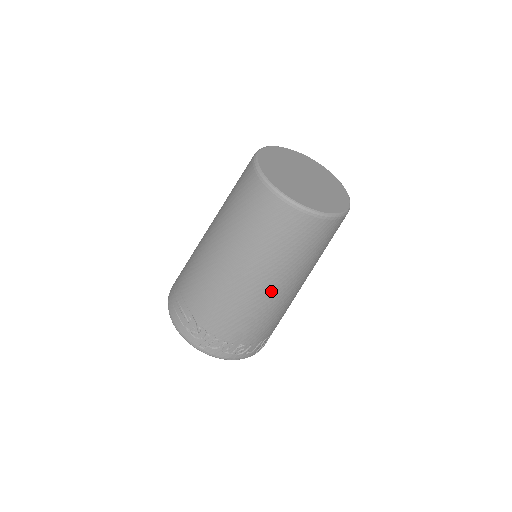
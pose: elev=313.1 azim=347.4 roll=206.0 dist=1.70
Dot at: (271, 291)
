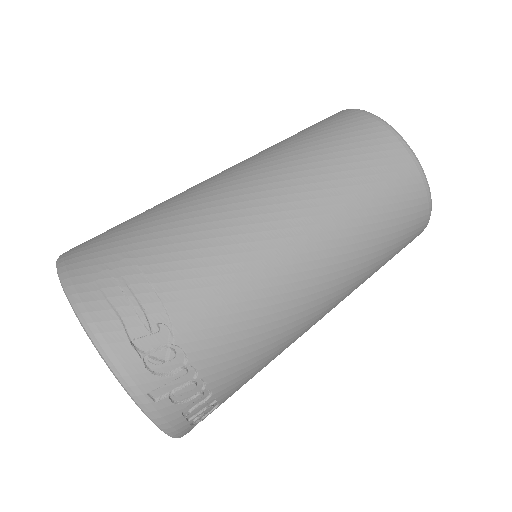
Dot at: (323, 308)
